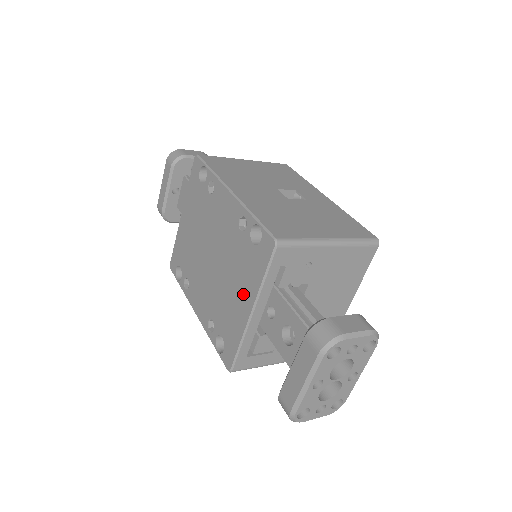
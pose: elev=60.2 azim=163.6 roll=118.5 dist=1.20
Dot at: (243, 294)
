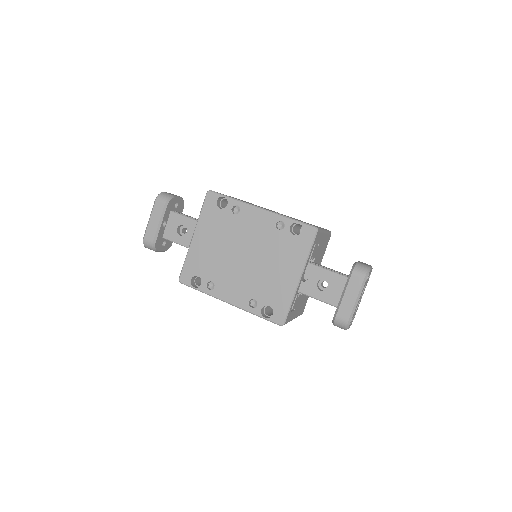
Dot at: (289, 269)
